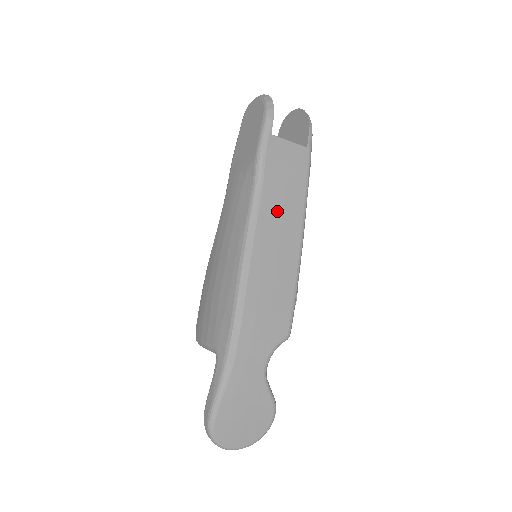
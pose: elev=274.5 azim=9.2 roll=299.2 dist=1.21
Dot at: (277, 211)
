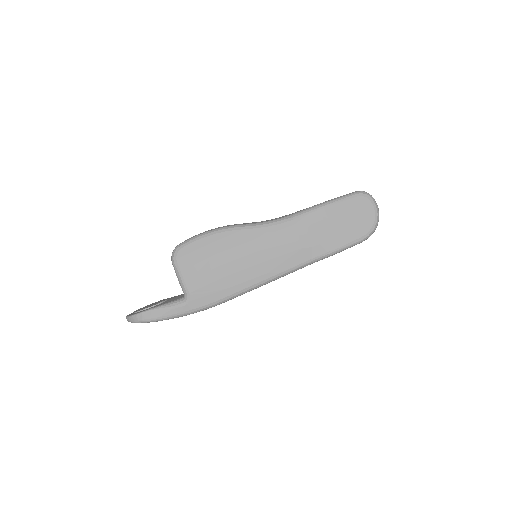
Dot at: occluded
